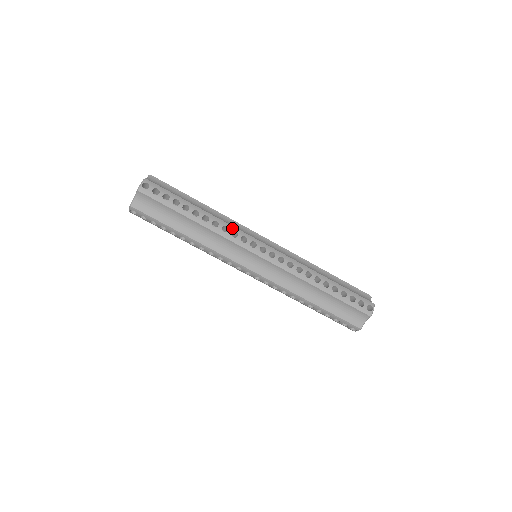
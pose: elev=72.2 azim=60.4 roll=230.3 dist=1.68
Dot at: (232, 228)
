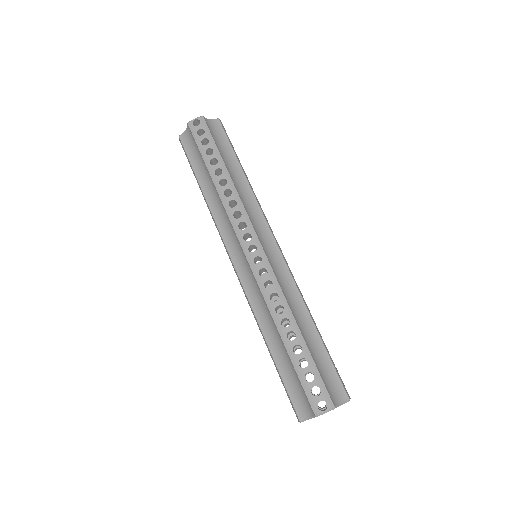
Dot at: (241, 207)
